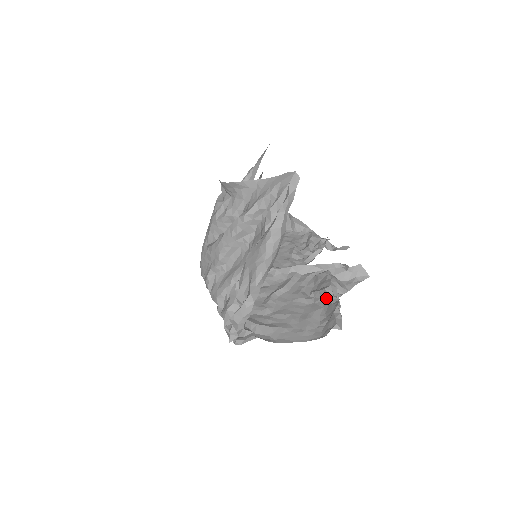
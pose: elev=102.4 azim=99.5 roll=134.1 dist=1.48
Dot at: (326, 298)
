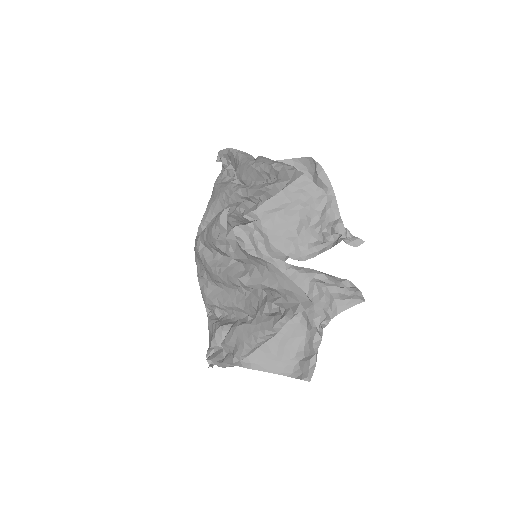
Dot at: (311, 330)
